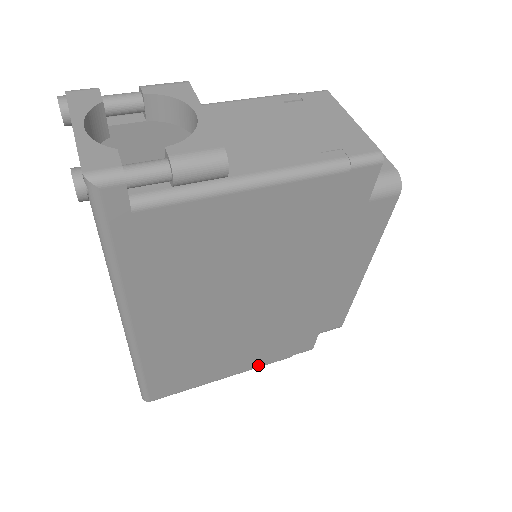
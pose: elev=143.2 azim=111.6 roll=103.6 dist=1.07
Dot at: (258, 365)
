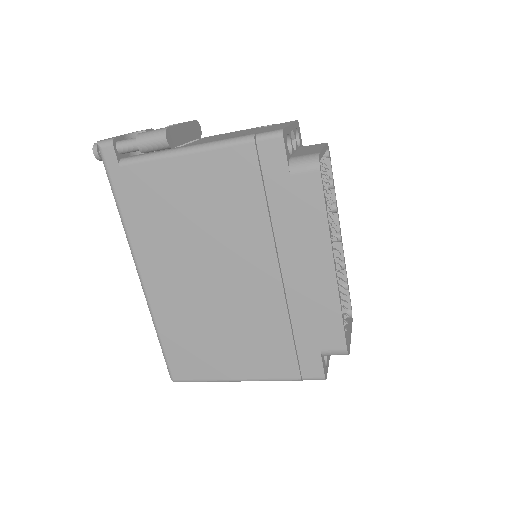
Dot at: (265, 375)
